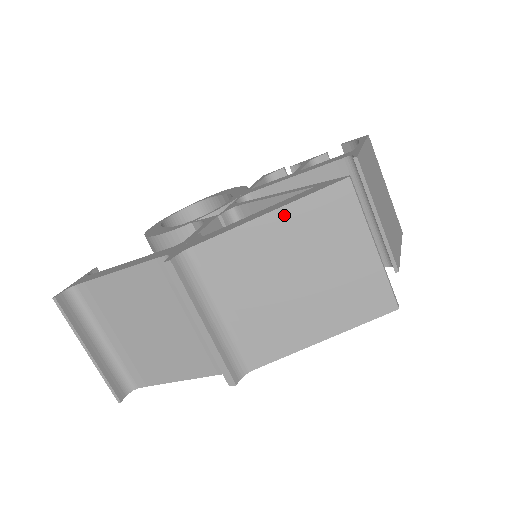
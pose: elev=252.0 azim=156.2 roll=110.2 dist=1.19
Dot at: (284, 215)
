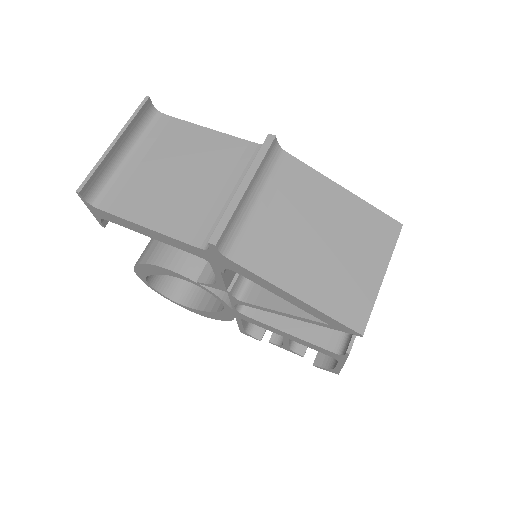
Dot at: (352, 200)
